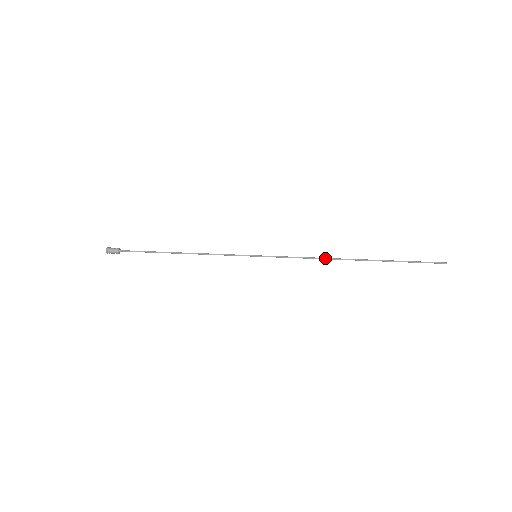
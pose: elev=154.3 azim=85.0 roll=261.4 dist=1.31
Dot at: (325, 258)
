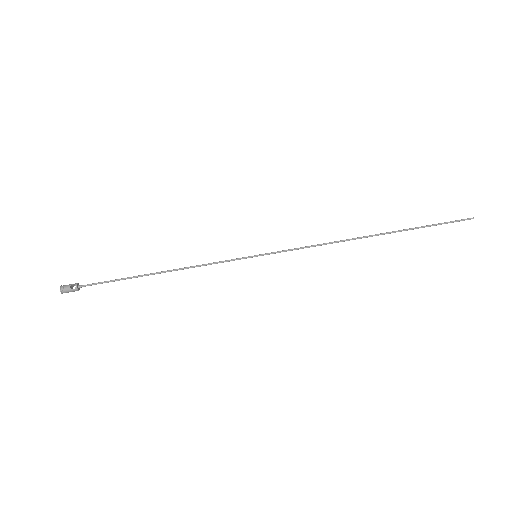
Dot at: occluded
